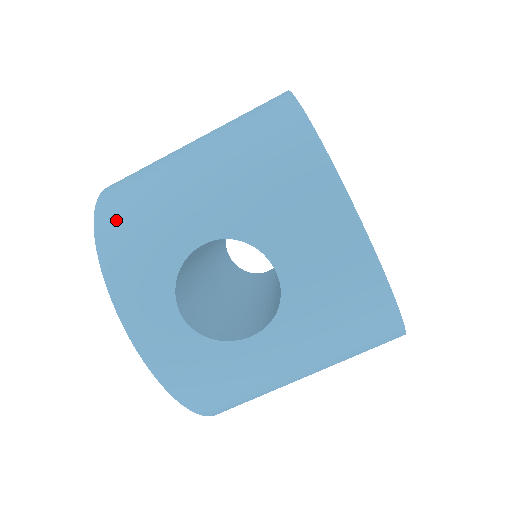
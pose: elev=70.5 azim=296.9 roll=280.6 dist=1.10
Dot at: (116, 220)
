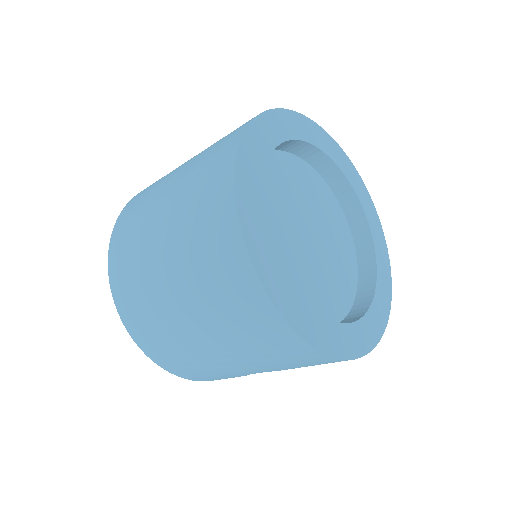
Dot at: (177, 368)
